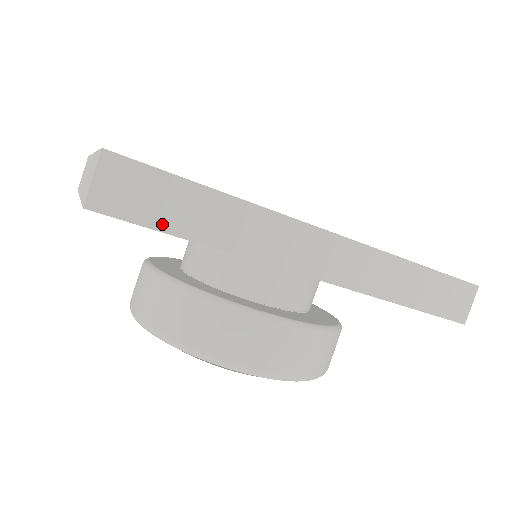
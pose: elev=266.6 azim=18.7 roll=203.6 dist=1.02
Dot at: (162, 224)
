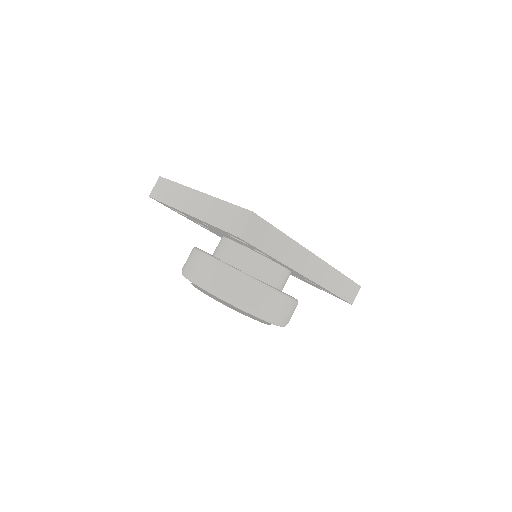
Dot at: (262, 247)
